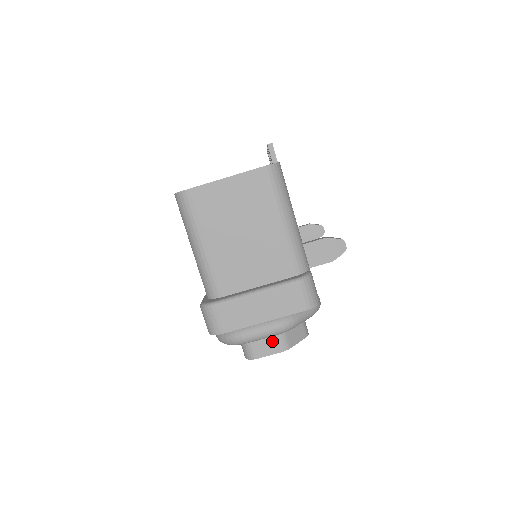
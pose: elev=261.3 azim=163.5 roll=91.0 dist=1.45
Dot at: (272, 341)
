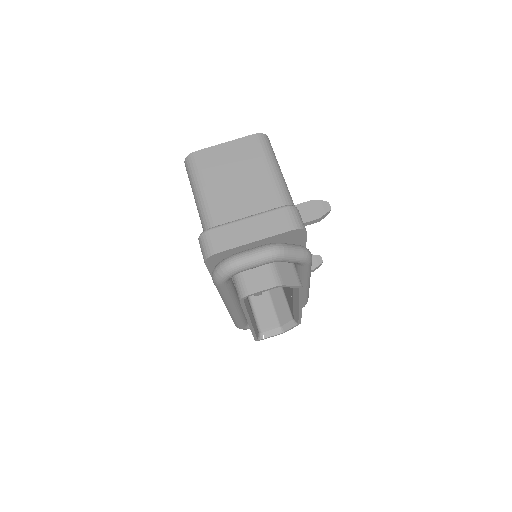
Dot at: (265, 277)
